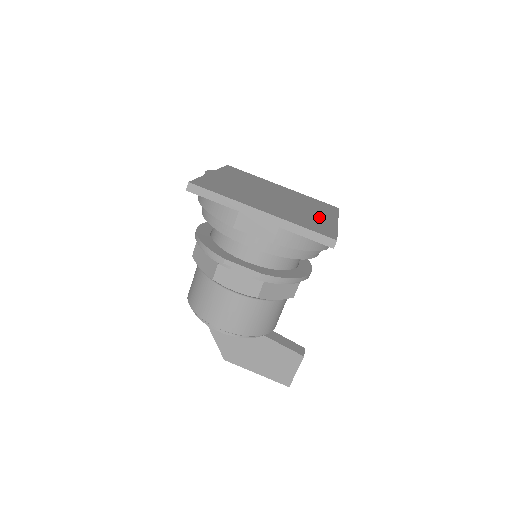
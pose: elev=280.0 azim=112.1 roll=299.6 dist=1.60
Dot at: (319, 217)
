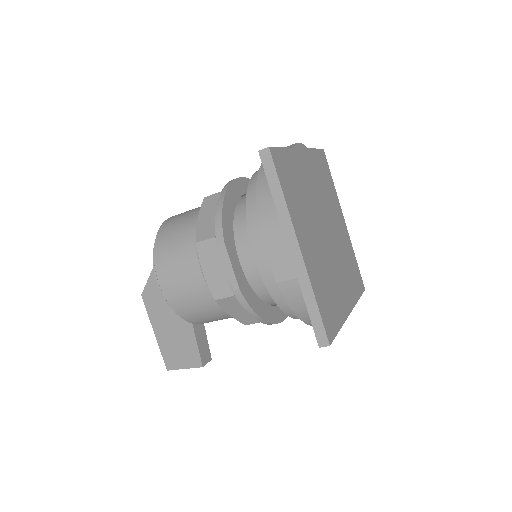
Dot at: (341, 294)
